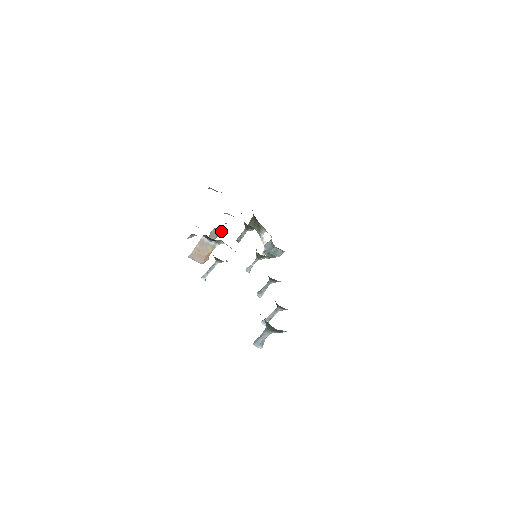
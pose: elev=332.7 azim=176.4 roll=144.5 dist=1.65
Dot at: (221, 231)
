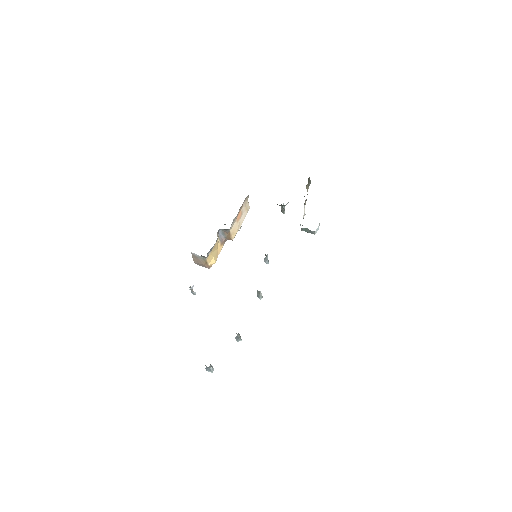
Dot at: (228, 229)
